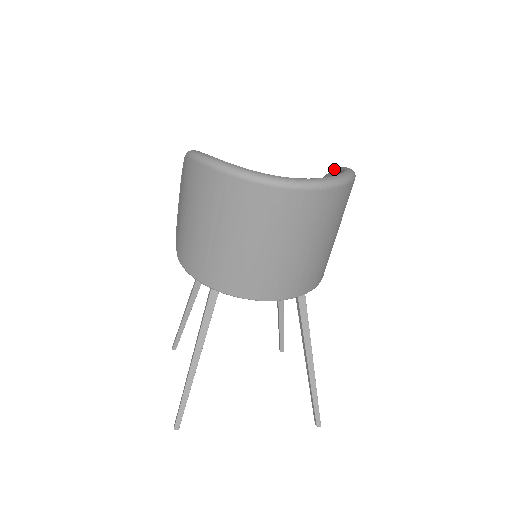
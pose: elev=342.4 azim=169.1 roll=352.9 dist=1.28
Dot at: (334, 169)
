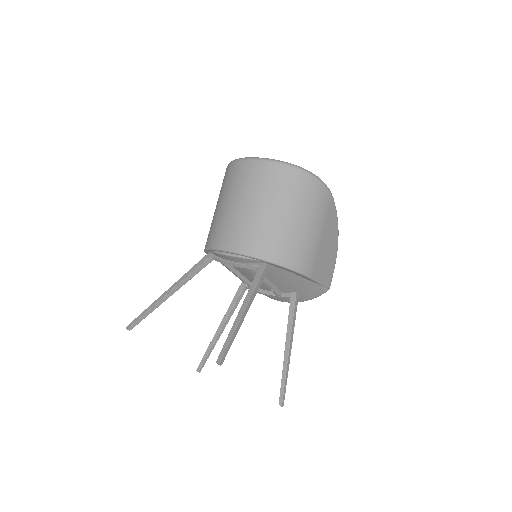
Dot at: occluded
